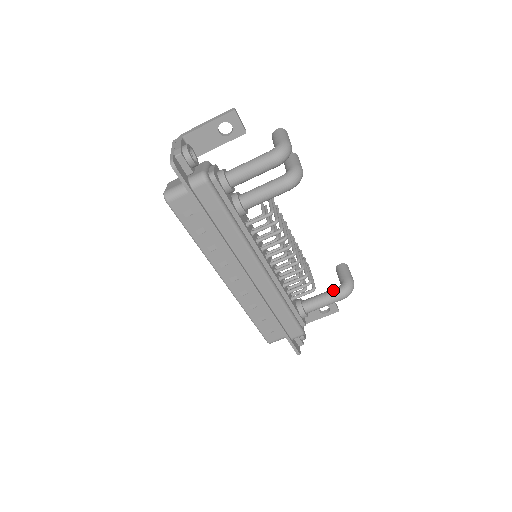
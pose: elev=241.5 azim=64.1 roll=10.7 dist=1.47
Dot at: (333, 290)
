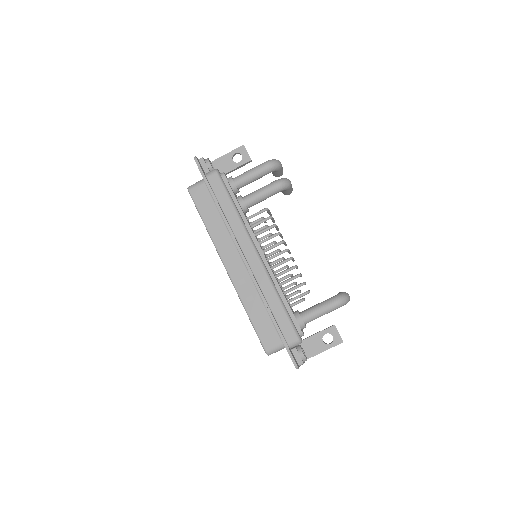
Dot at: occluded
